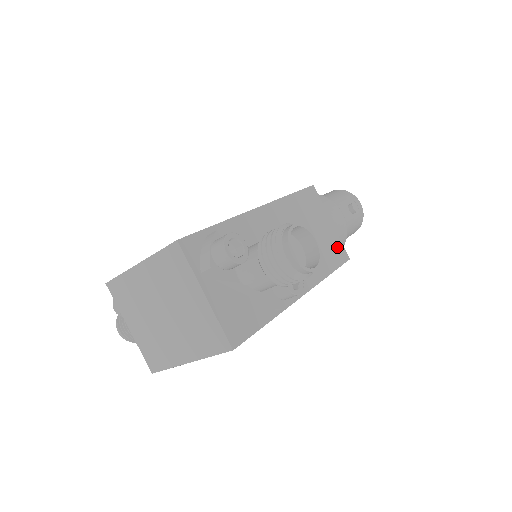
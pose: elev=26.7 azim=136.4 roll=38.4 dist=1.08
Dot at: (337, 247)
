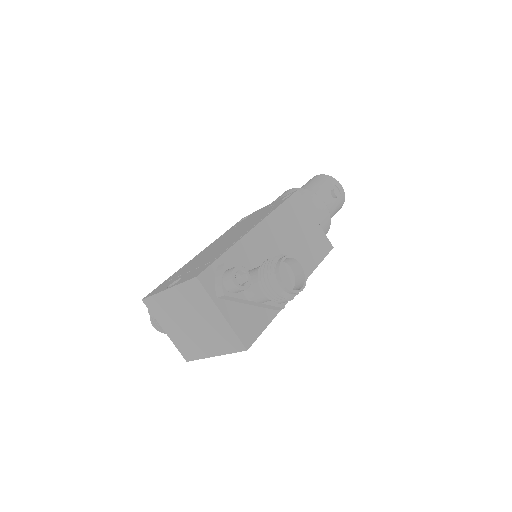
Dot at: (322, 240)
